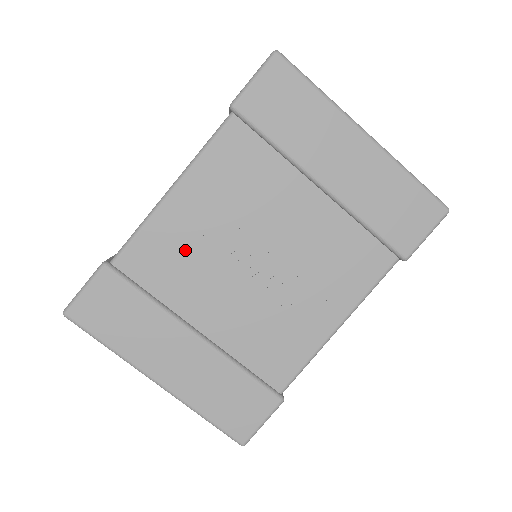
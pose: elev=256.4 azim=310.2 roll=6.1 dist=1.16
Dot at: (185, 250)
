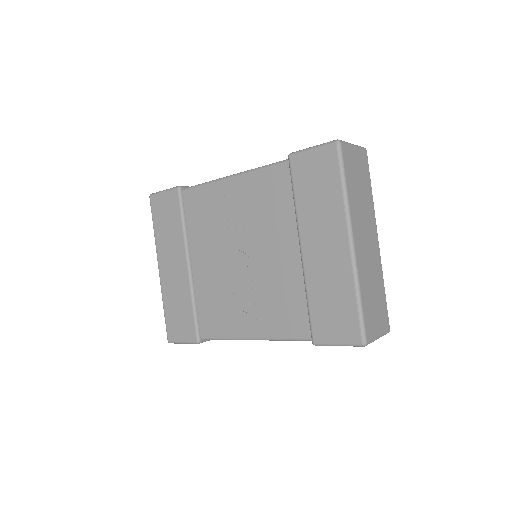
Dot at: (214, 215)
